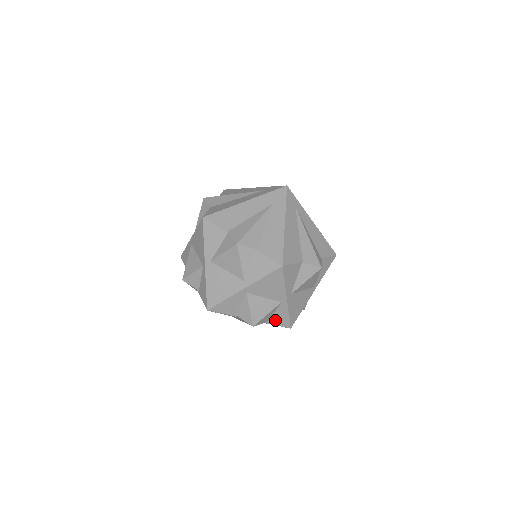
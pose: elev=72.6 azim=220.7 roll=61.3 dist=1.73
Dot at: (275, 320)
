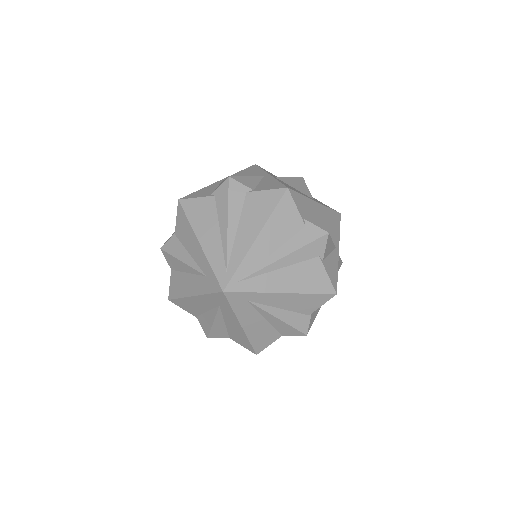
Dot at: occluded
